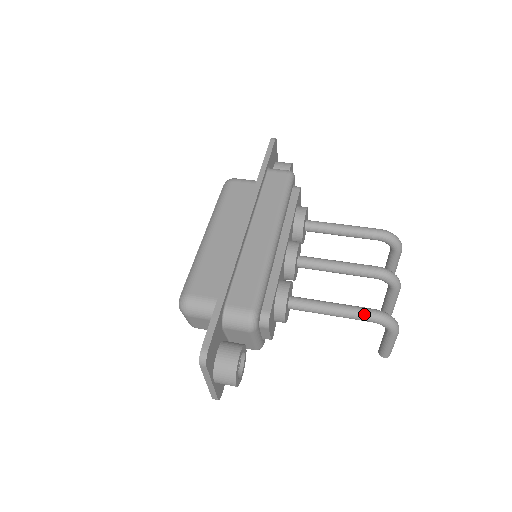
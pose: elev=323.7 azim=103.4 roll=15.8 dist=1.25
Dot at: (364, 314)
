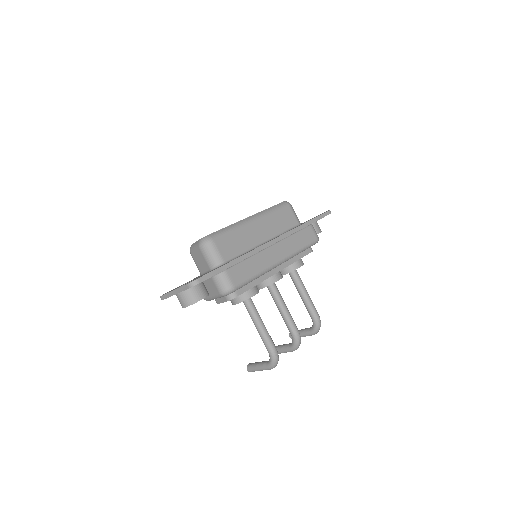
Dot at: (270, 345)
